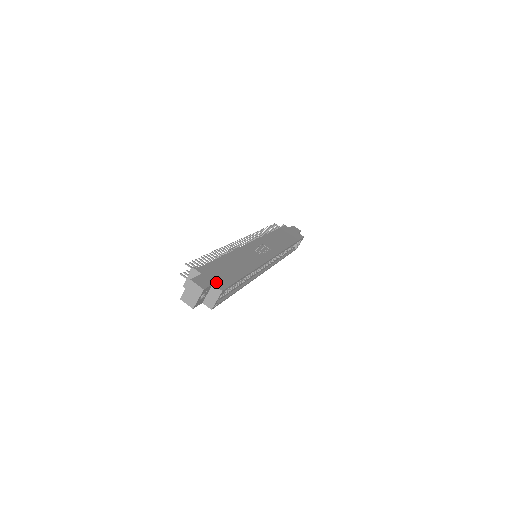
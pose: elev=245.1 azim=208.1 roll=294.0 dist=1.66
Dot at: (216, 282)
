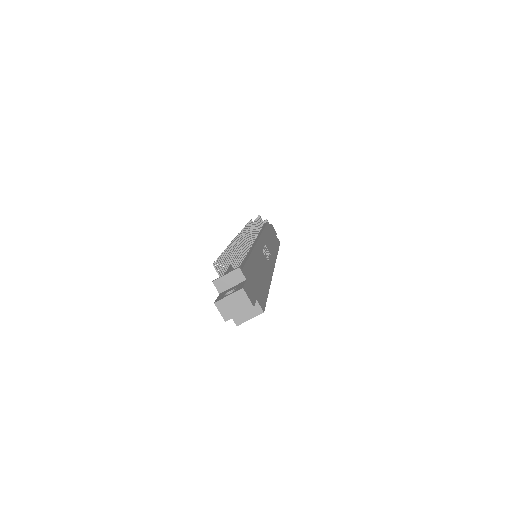
Dot at: (258, 297)
